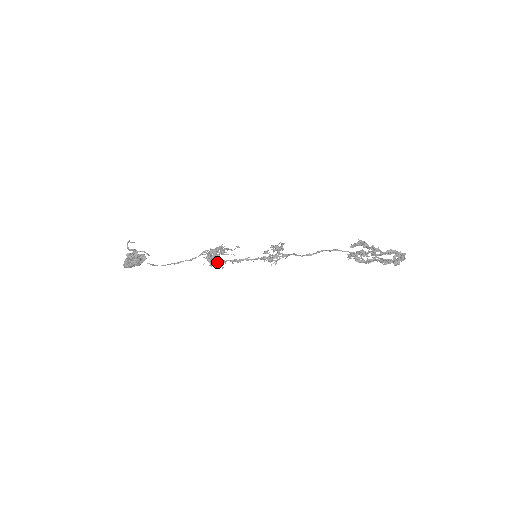
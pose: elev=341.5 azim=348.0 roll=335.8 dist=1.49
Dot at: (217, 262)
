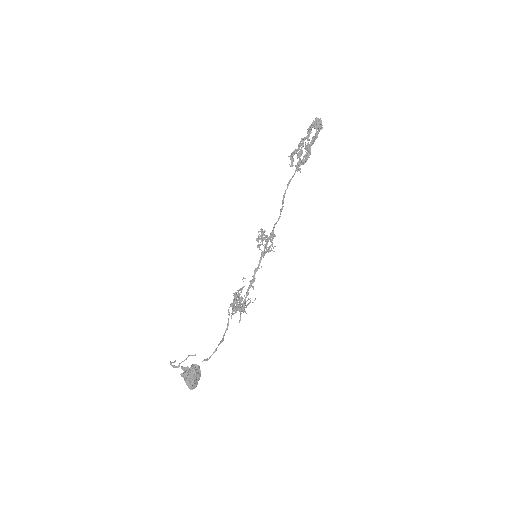
Dot at: (243, 301)
